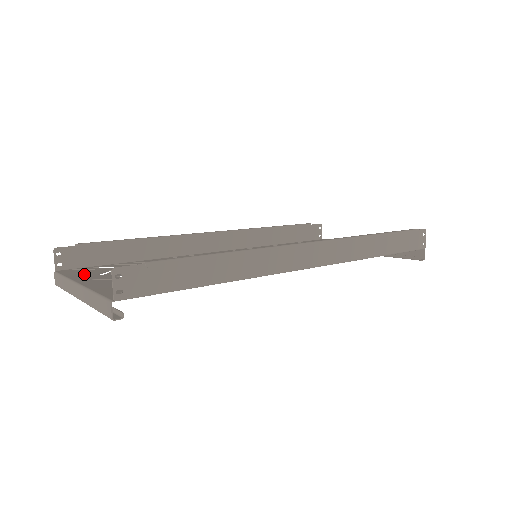
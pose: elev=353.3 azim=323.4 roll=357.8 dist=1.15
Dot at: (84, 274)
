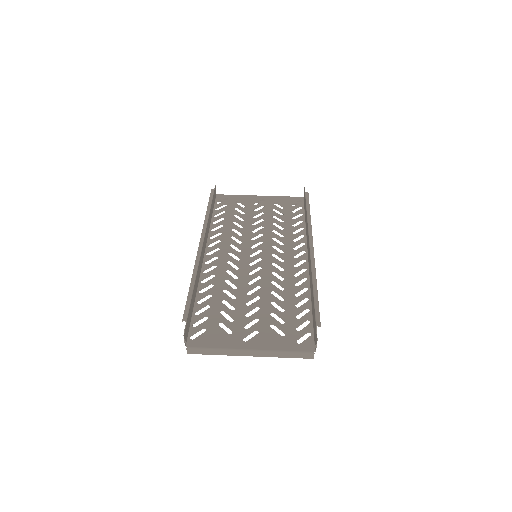
Dot at: (220, 338)
